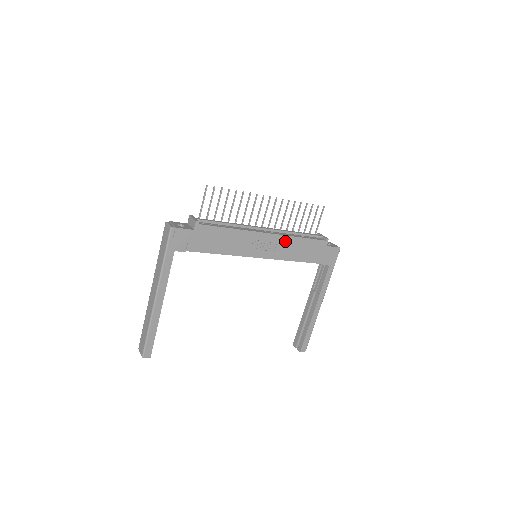
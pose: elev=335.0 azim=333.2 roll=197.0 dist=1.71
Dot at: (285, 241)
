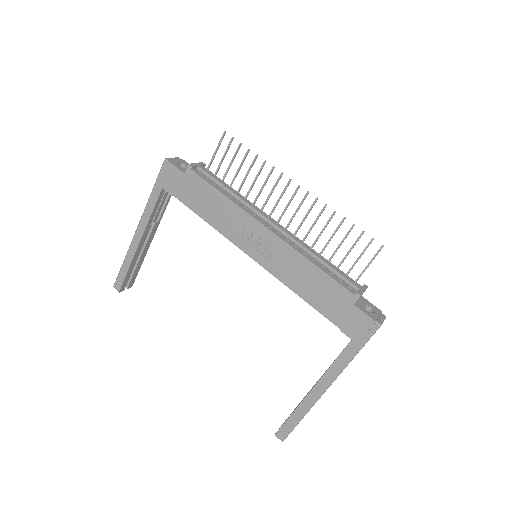
Dot at: (289, 255)
